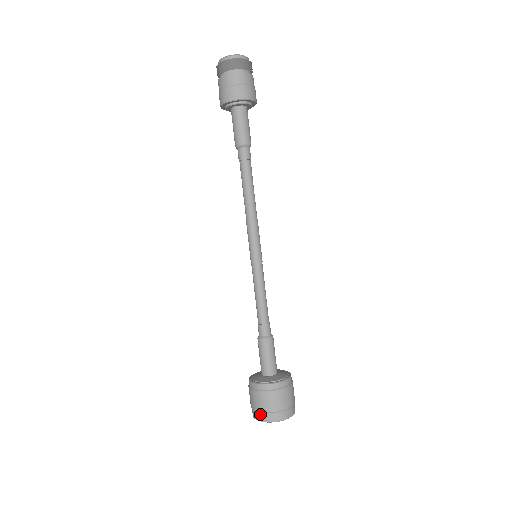
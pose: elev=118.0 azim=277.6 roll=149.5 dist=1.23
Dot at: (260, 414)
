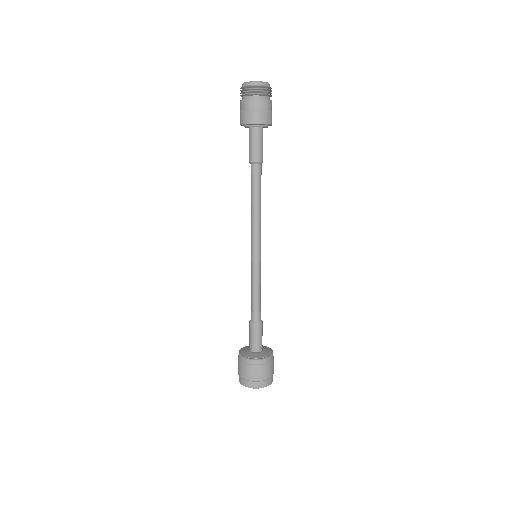
Dot at: (244, 381)
